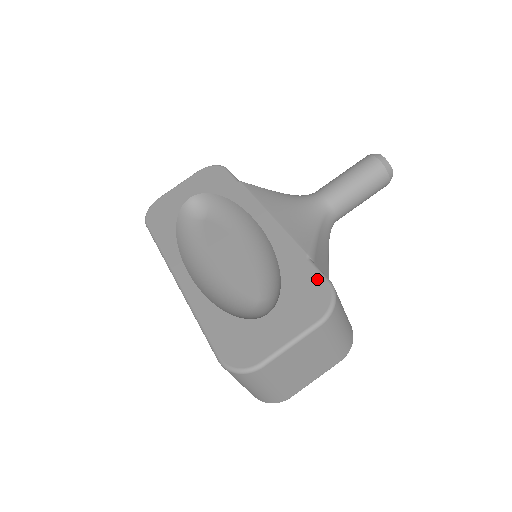
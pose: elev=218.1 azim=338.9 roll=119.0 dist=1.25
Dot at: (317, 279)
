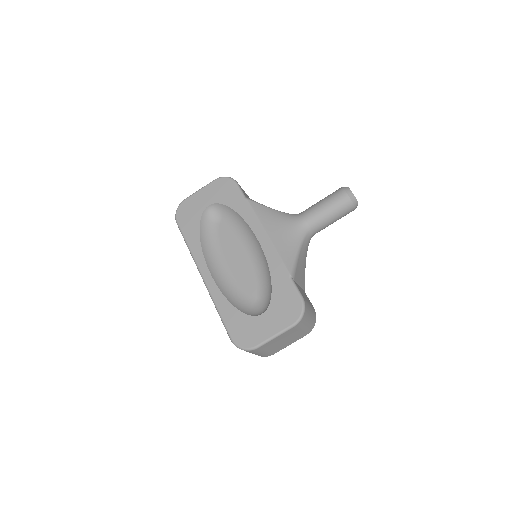
Dot at: (295, 295)
